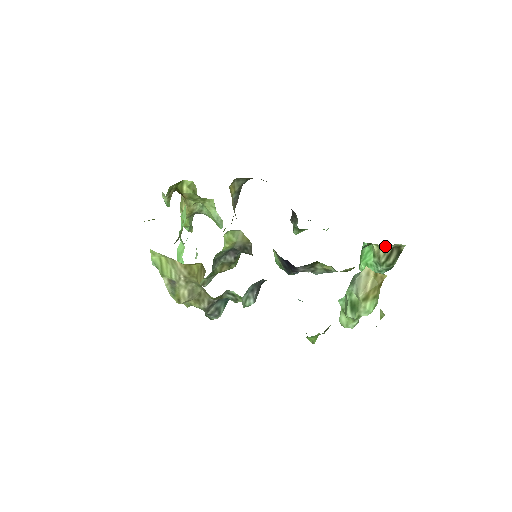
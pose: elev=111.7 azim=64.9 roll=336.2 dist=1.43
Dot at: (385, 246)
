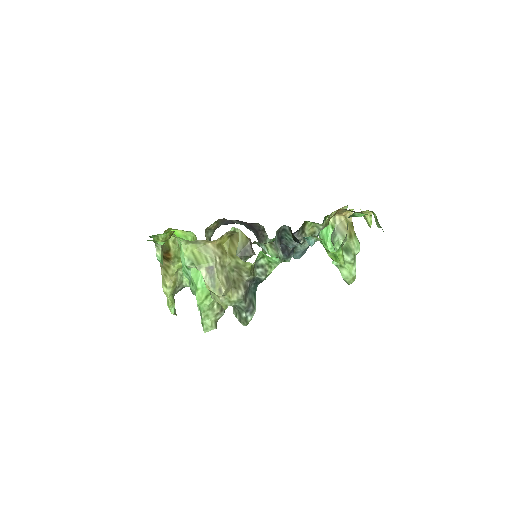
Dot at: occluded
